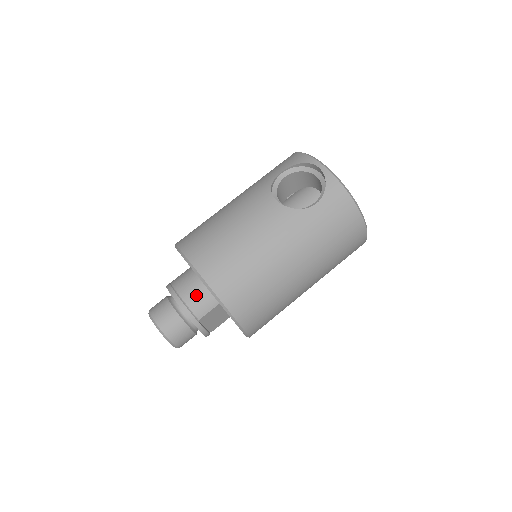
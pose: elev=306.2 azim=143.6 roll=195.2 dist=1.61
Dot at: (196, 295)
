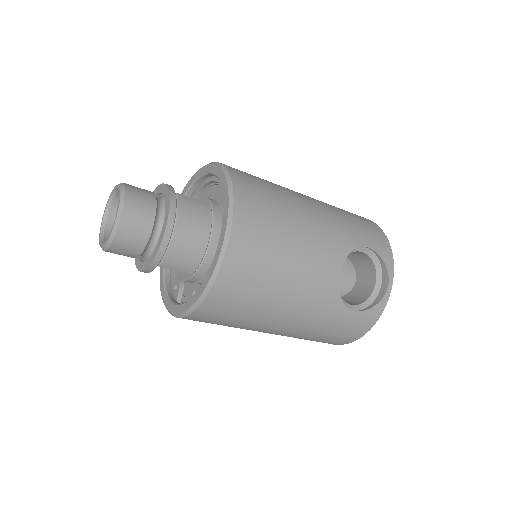
Dot at: (188, 248)
